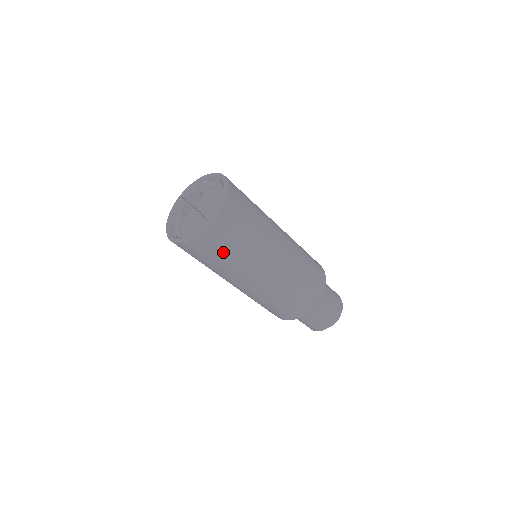
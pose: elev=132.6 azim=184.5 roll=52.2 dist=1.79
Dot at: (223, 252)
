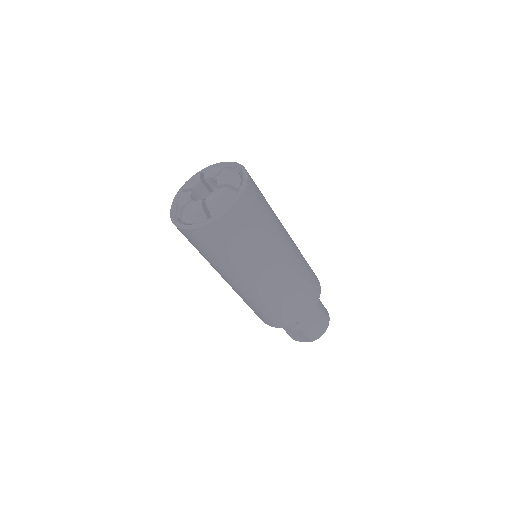
Dot at: (214, 251)
